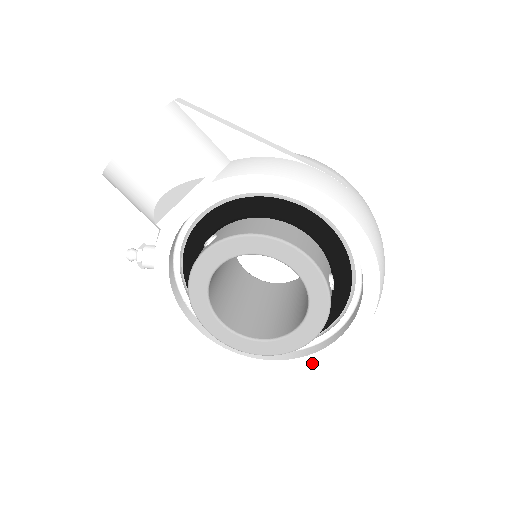
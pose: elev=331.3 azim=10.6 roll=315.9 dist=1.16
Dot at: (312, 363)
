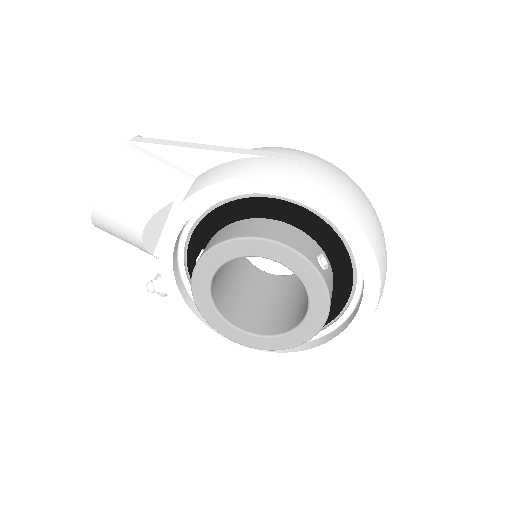
Dot at: (342, 344)
